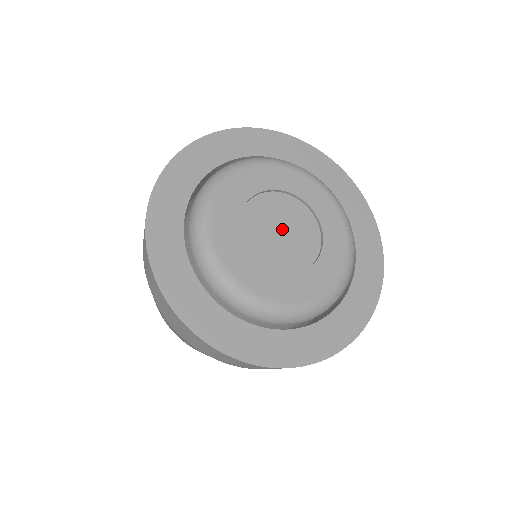
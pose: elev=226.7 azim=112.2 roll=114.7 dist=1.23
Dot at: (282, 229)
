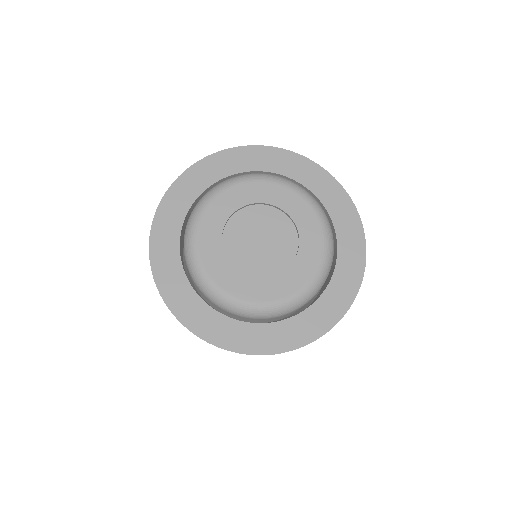
Dot at: (261, 237)
